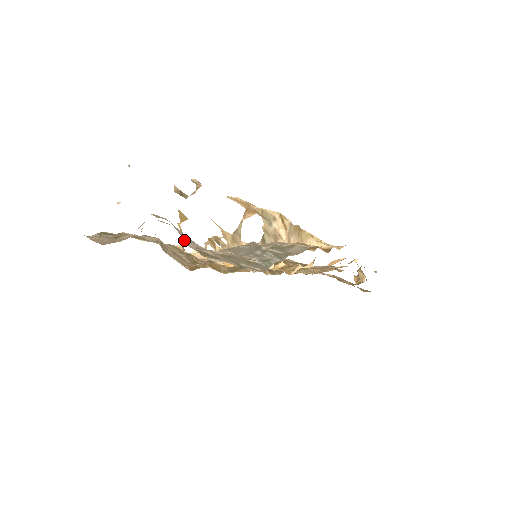
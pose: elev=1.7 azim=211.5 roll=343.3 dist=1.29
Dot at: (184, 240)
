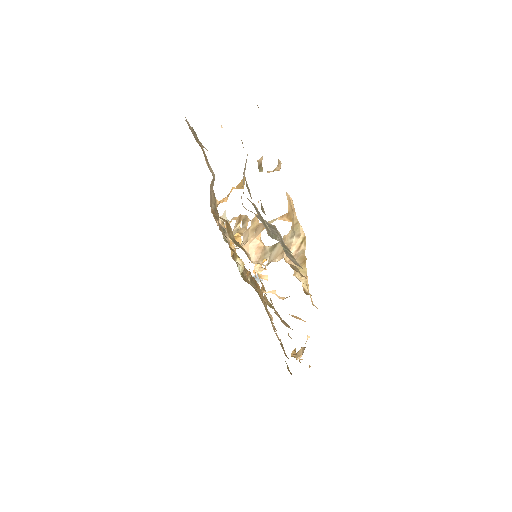
Dot at: (244, 168)
